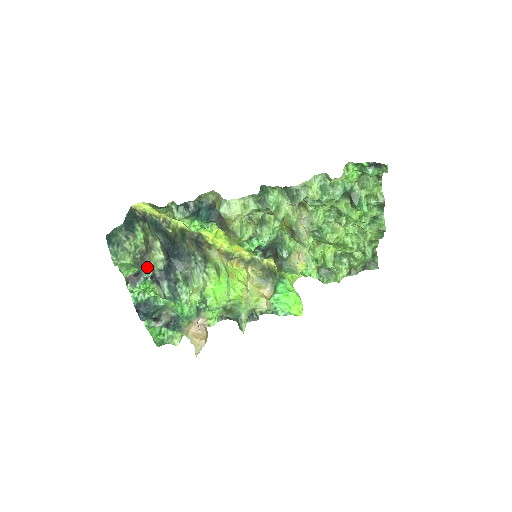
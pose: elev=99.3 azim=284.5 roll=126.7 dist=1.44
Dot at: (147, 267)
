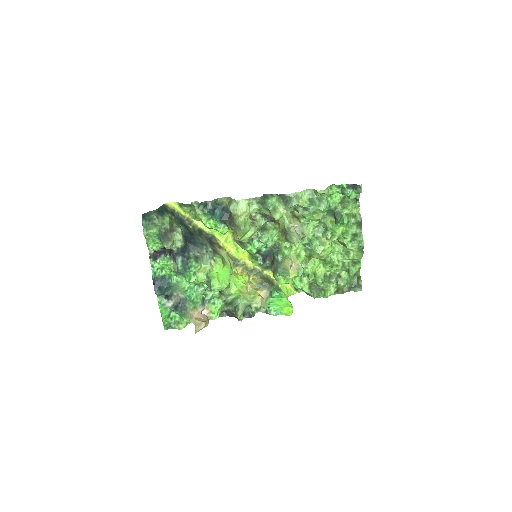
Dot at: (168, 240)
